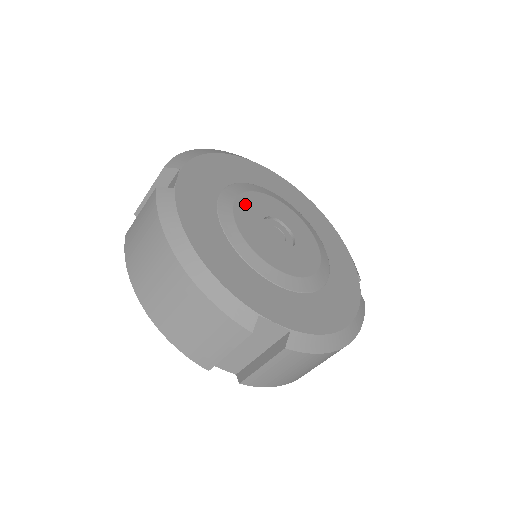
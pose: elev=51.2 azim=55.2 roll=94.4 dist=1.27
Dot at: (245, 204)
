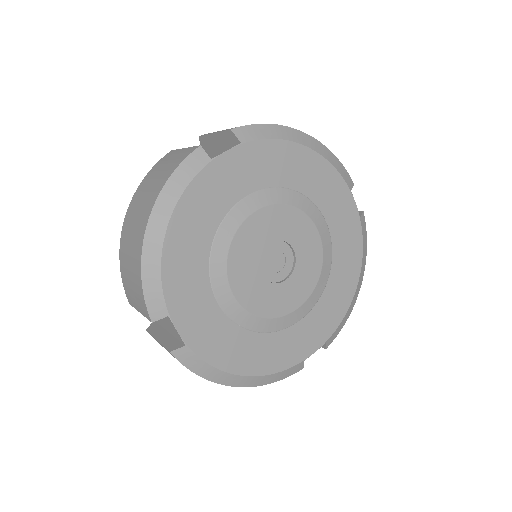
Dot at: (272, 216)
